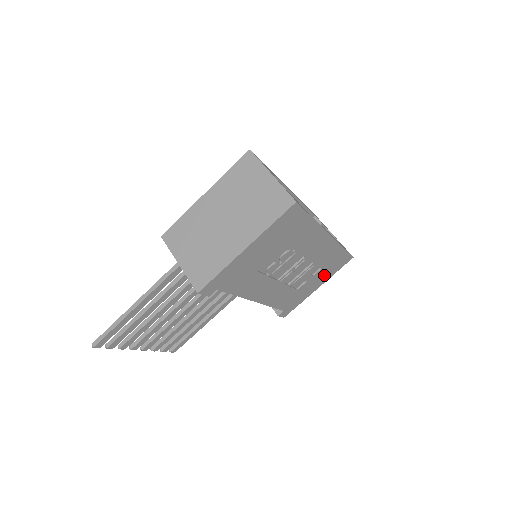
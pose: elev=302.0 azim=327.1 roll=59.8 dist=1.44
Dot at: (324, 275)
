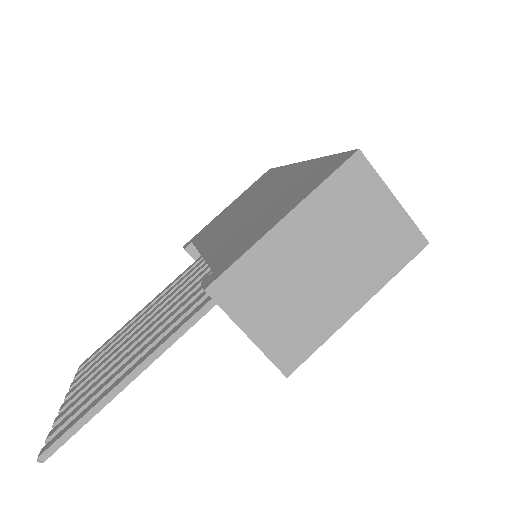
Dot at: occluded
